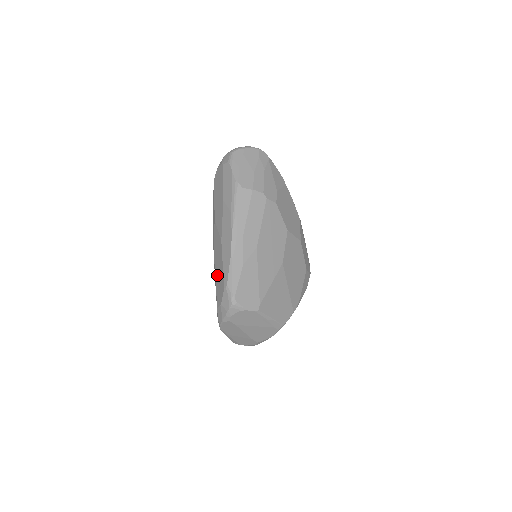
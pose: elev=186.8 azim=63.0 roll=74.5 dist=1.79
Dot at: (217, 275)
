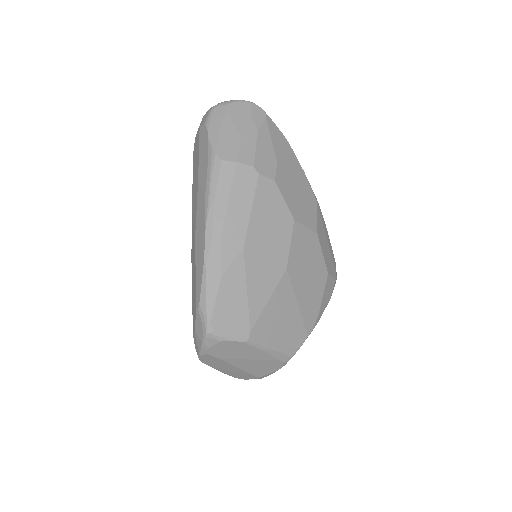
Dot at: (192, 287)
